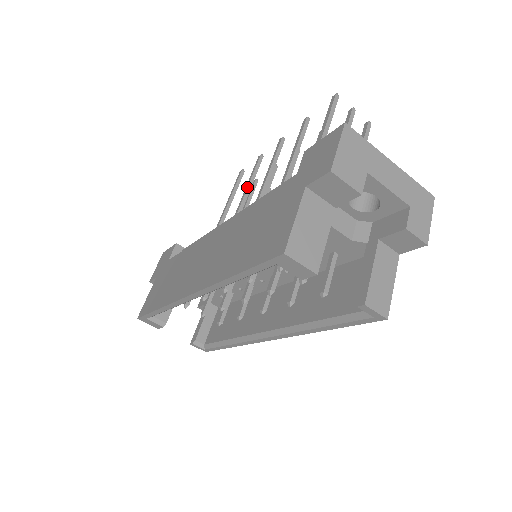
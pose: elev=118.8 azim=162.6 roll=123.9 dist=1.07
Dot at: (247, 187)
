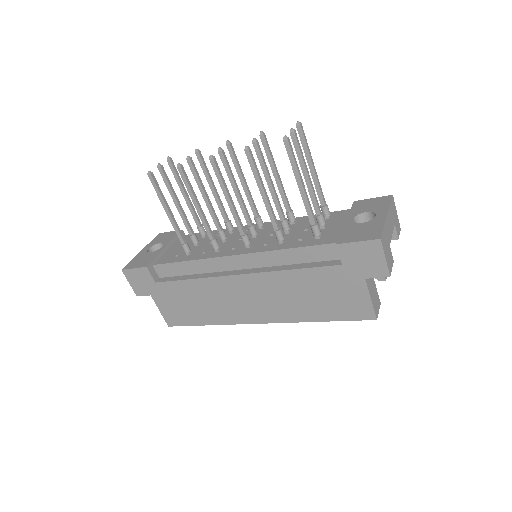
Dot at: (198, 207)
